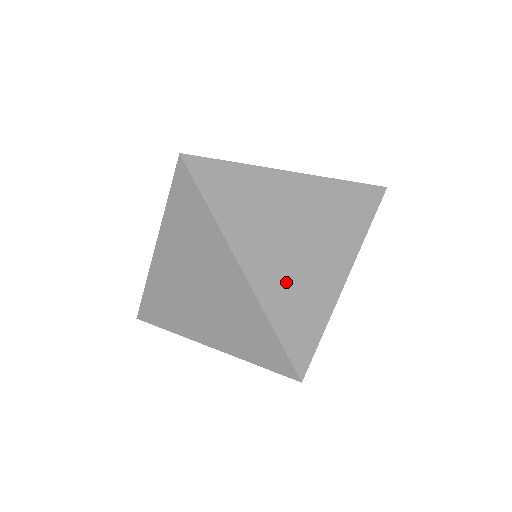
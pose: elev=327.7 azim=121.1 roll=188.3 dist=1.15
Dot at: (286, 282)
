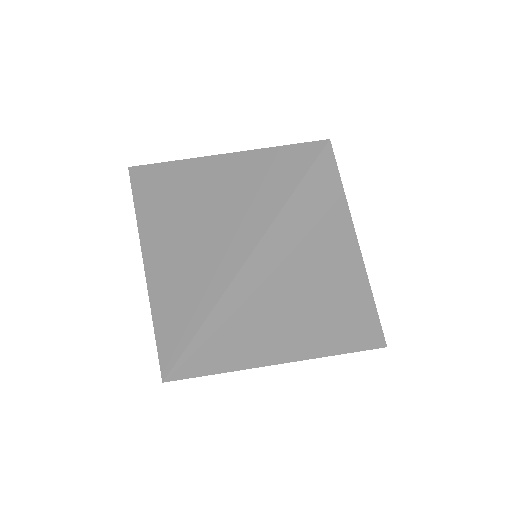
Dot at: (175, 273)
